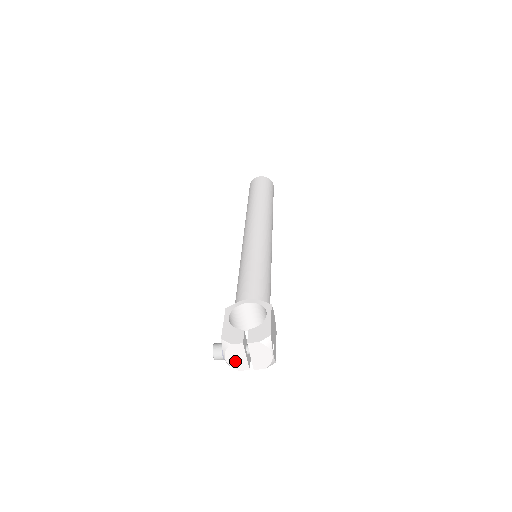
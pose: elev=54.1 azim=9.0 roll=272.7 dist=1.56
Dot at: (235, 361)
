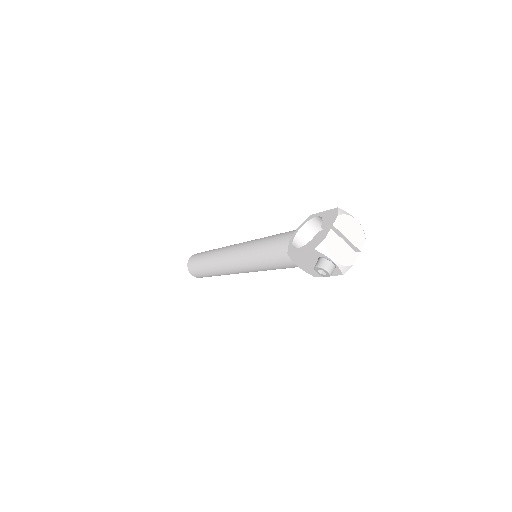
Dot at: (343, 256)
